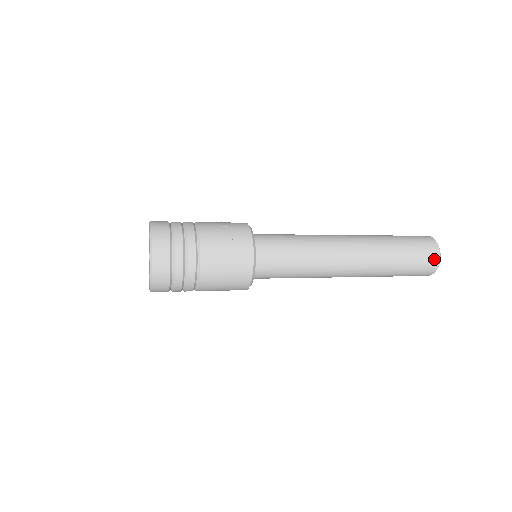
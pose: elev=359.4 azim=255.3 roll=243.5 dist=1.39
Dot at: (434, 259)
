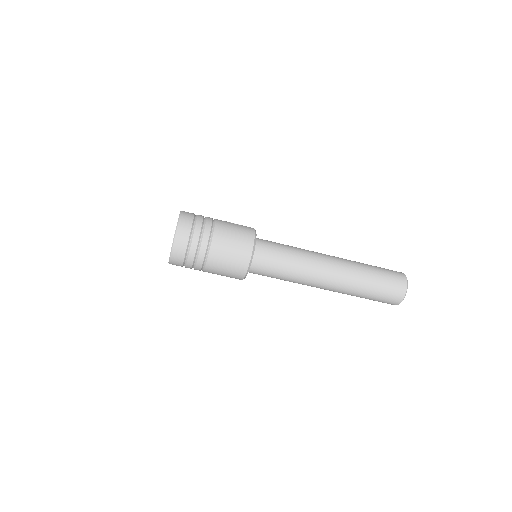
Dot at: (401, 276)
